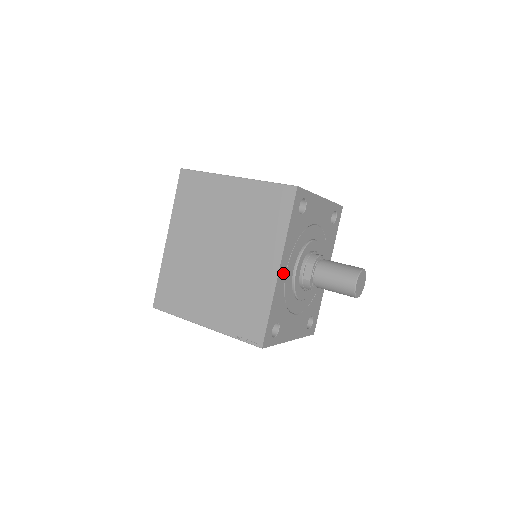
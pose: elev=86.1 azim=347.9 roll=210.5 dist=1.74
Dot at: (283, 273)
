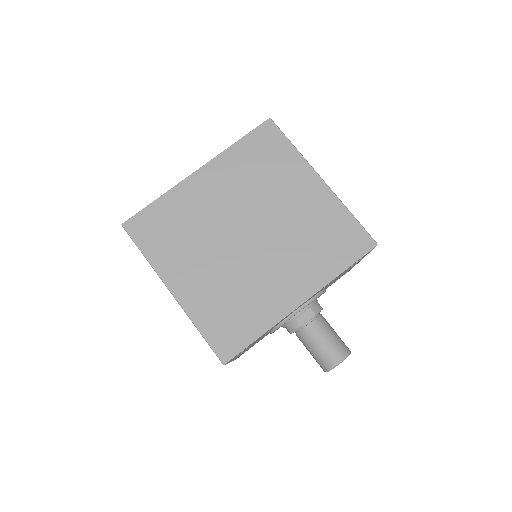
Dot at: occluded
